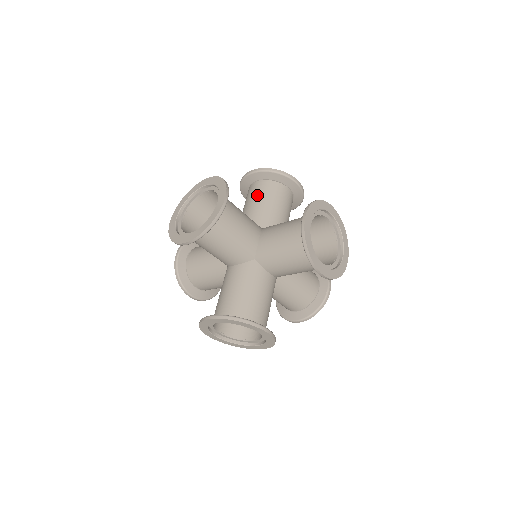
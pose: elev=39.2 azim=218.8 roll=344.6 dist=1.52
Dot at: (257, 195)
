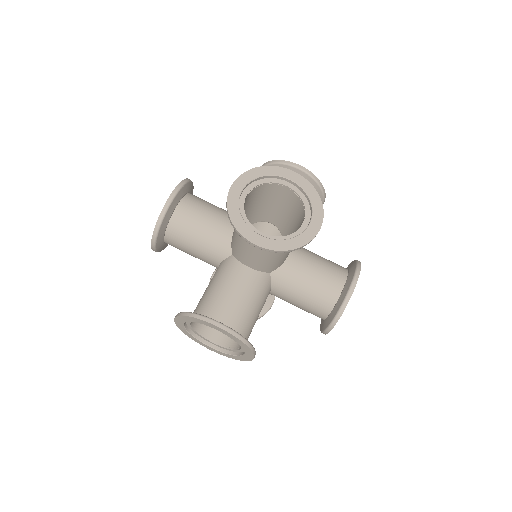
Dot at: occluded
